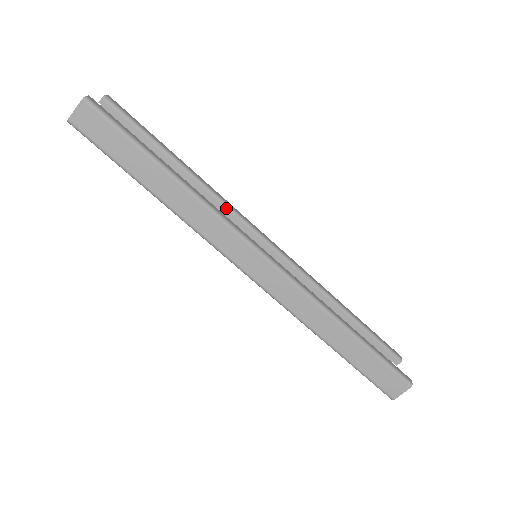
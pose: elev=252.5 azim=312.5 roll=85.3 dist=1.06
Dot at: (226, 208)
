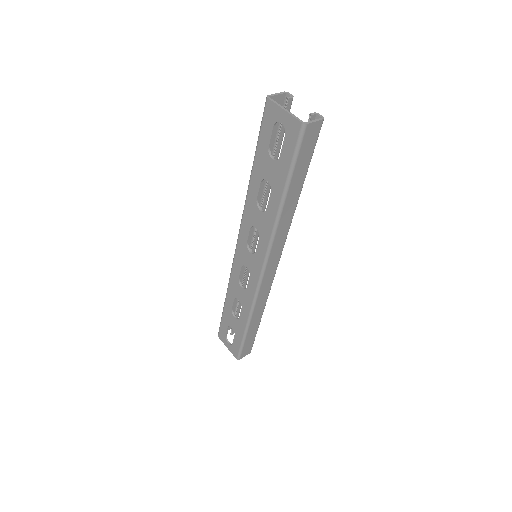
Dot at: occluded
